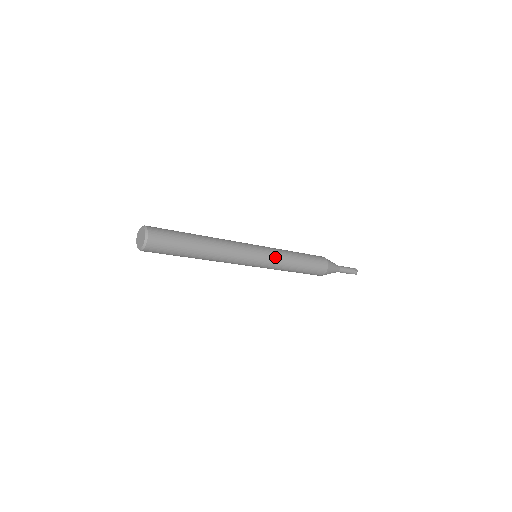
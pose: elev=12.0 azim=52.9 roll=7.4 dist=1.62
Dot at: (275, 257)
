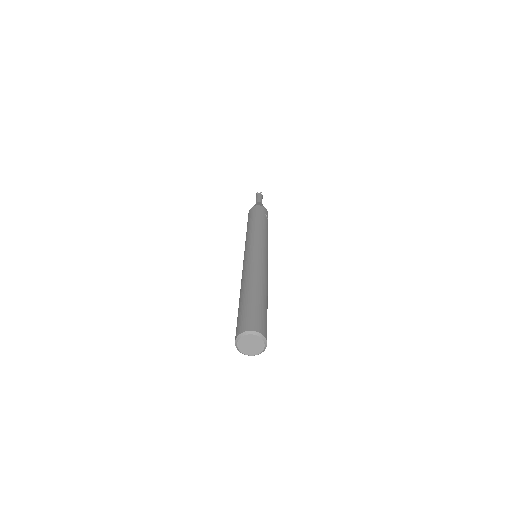
Dot at: occluded
